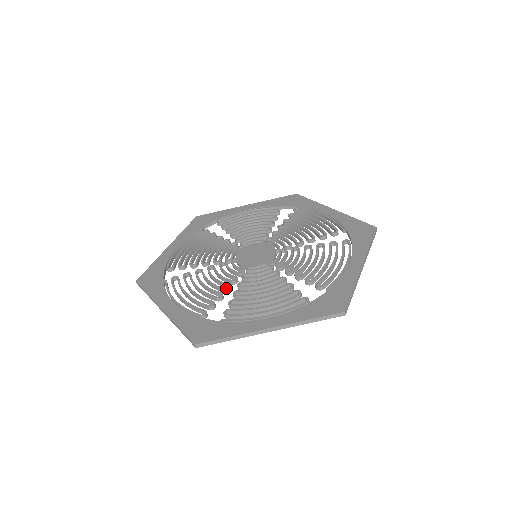
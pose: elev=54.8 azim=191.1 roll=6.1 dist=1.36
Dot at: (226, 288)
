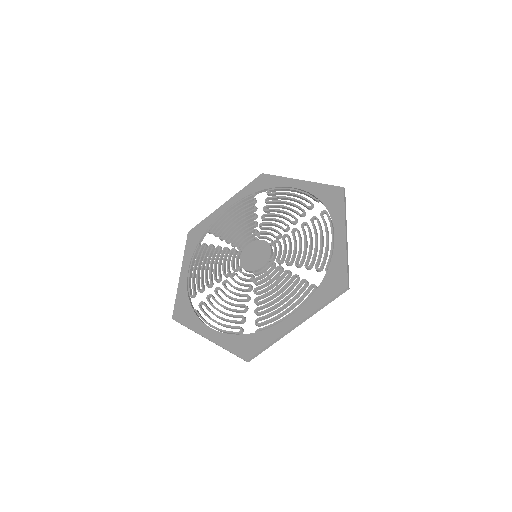
Dot at: (246, 299)
